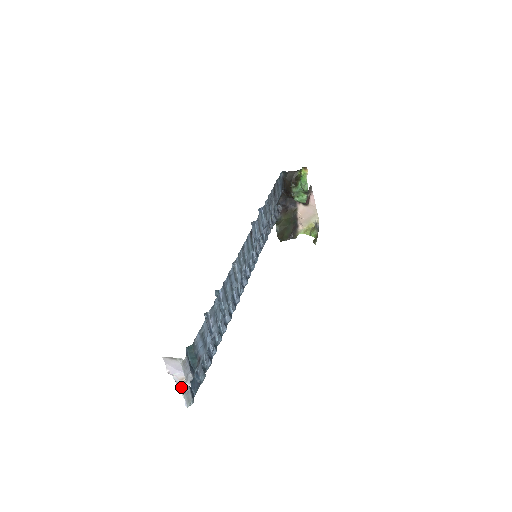
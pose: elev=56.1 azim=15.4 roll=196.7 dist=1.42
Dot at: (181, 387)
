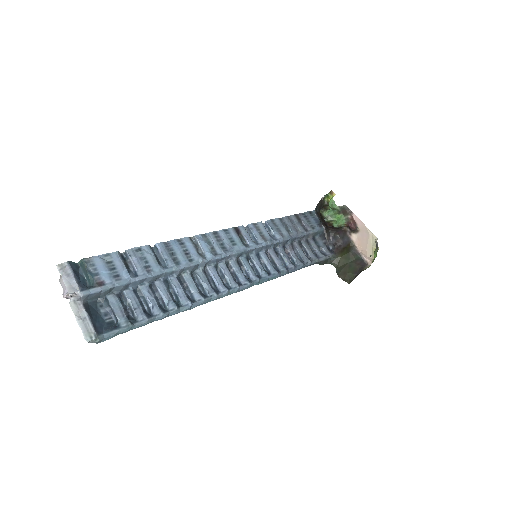
Dot at: (70, 305)
